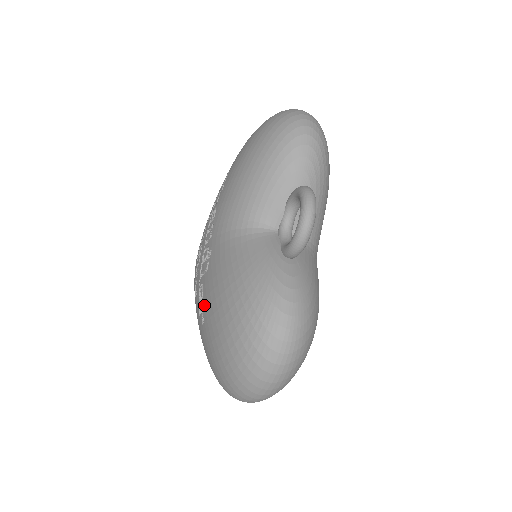
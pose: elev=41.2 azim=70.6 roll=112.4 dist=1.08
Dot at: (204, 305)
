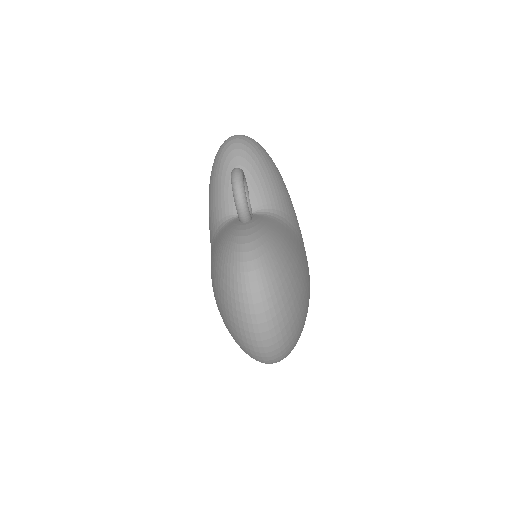
Dot at: occluded
